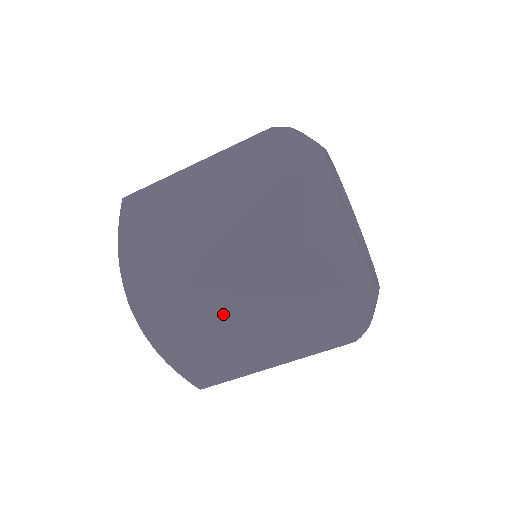
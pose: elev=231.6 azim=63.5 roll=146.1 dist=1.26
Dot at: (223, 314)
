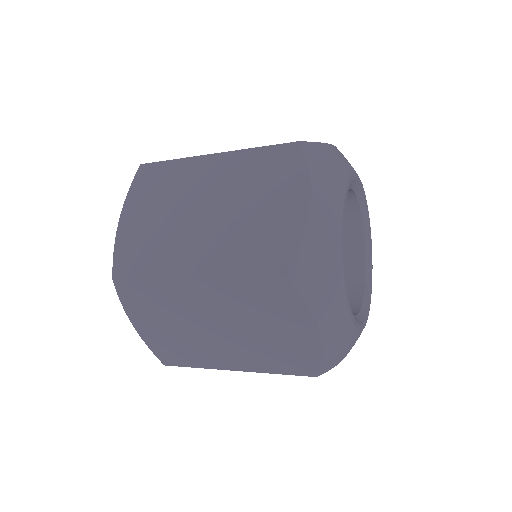
Dot at: occluded
